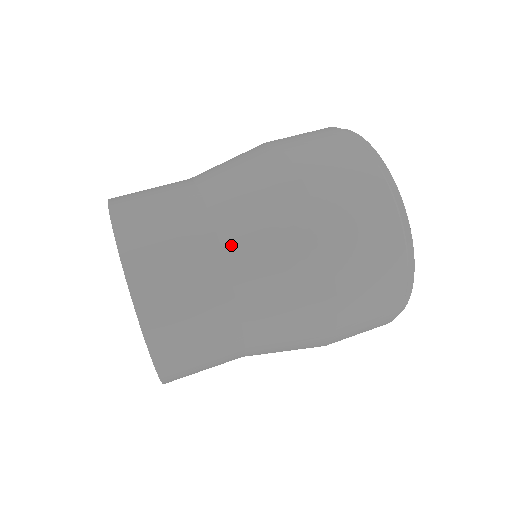
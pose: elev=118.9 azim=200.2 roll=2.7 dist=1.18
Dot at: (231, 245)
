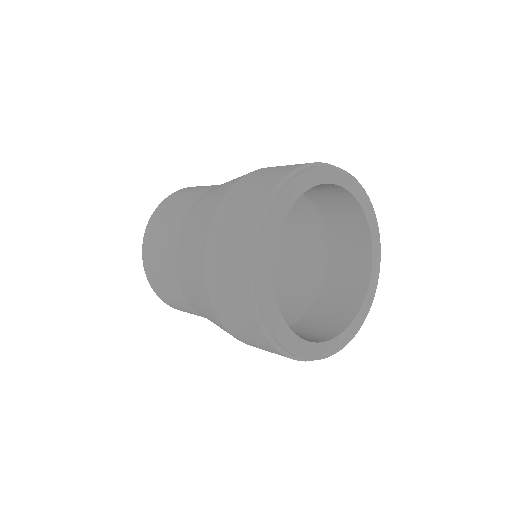
Dot at: (187, 216)
